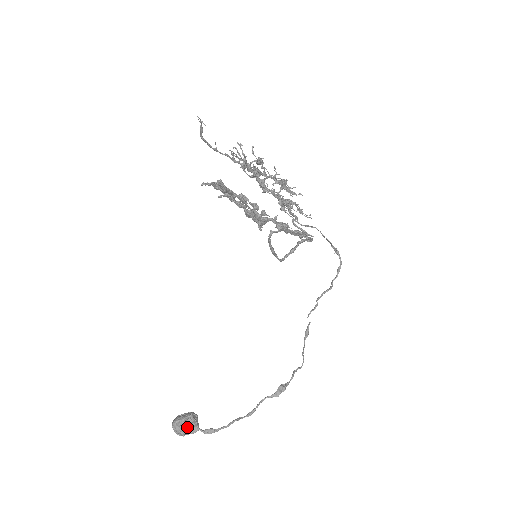
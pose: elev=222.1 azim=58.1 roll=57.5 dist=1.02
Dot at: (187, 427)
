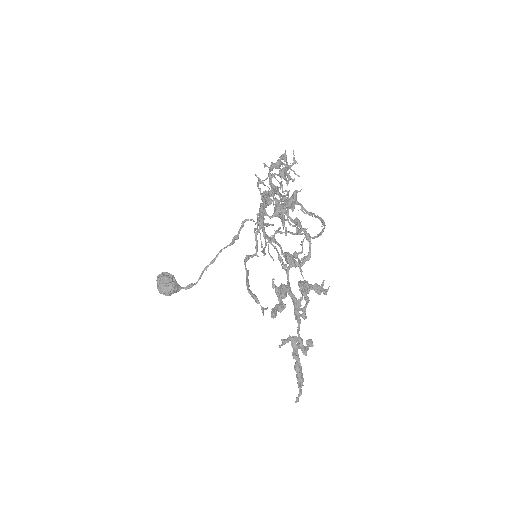
Dot at: occluded
